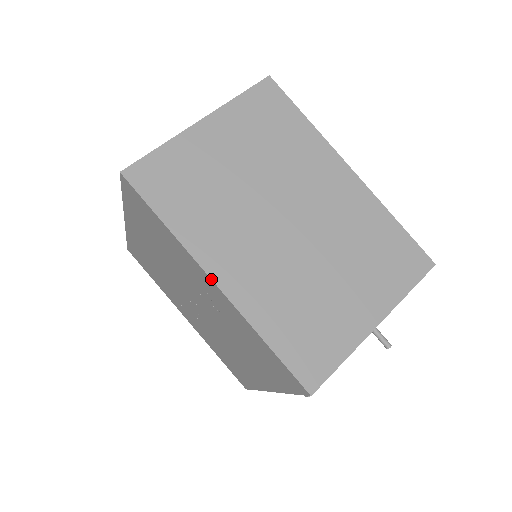
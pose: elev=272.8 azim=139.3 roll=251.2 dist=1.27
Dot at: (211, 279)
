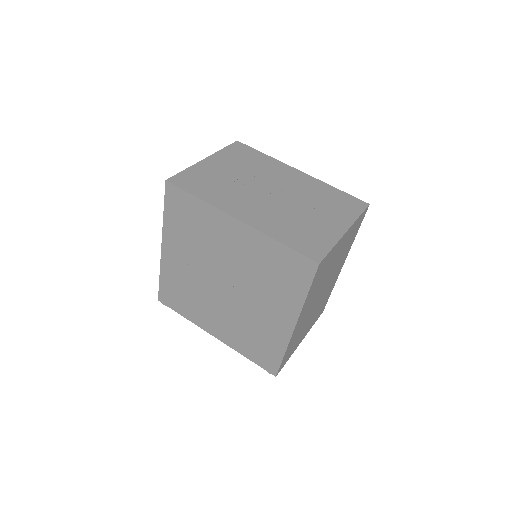
Dot at: occluded
